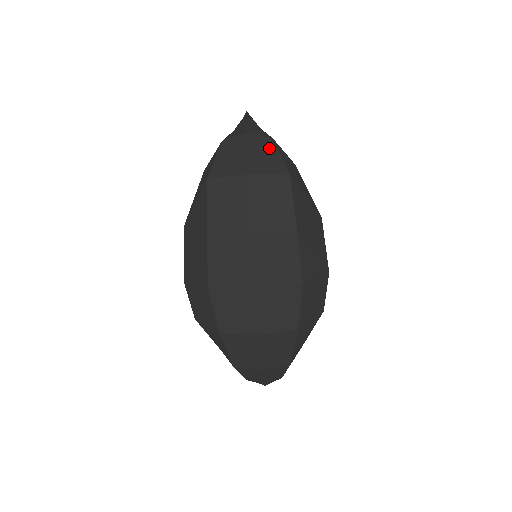
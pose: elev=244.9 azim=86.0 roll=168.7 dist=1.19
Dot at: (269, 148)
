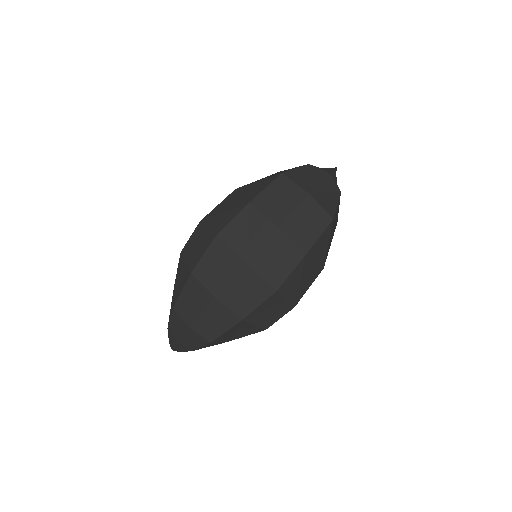
Dot at: (334, 195)
